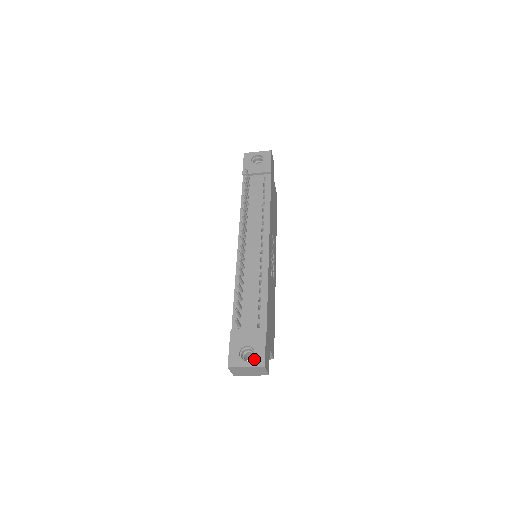
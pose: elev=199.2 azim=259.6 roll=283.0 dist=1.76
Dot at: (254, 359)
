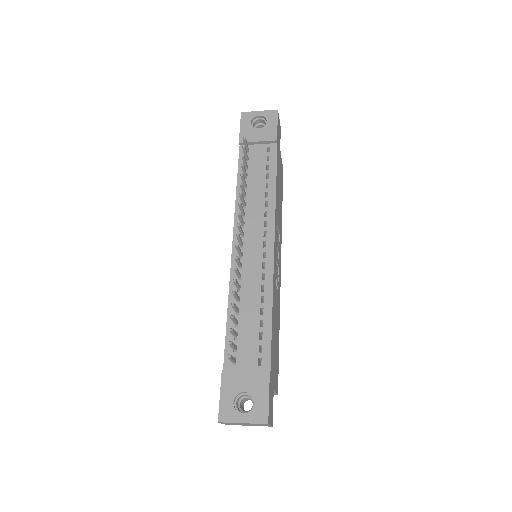
Dot at: (254, 412)
